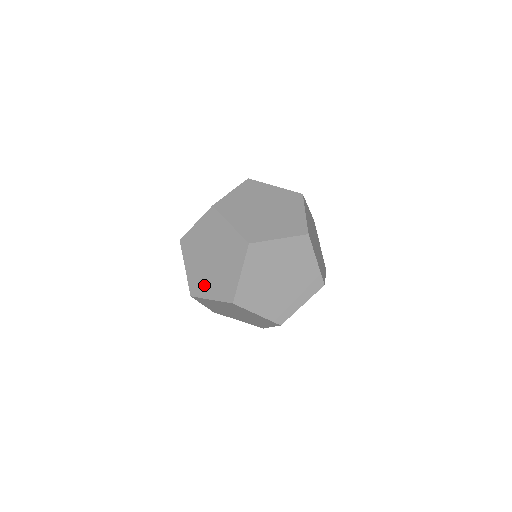
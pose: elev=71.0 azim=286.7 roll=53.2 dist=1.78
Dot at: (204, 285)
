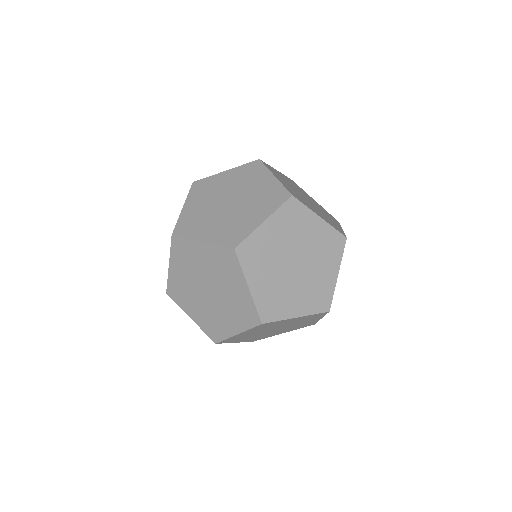
Dot at: (188, 301)
